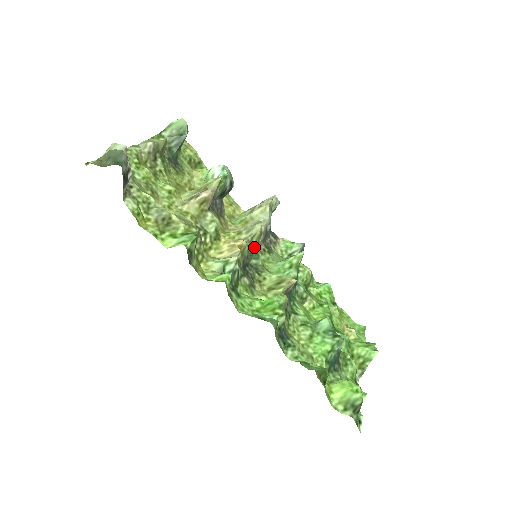
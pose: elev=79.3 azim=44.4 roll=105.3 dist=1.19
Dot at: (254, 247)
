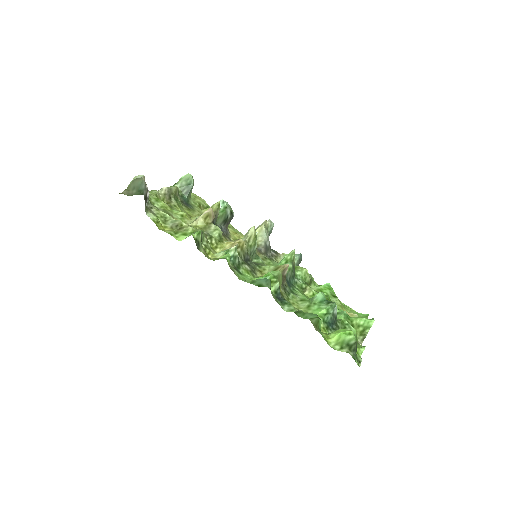
Dot at: (252, 248)
